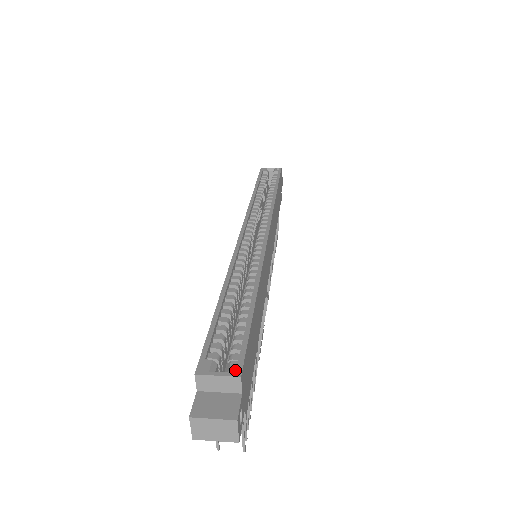
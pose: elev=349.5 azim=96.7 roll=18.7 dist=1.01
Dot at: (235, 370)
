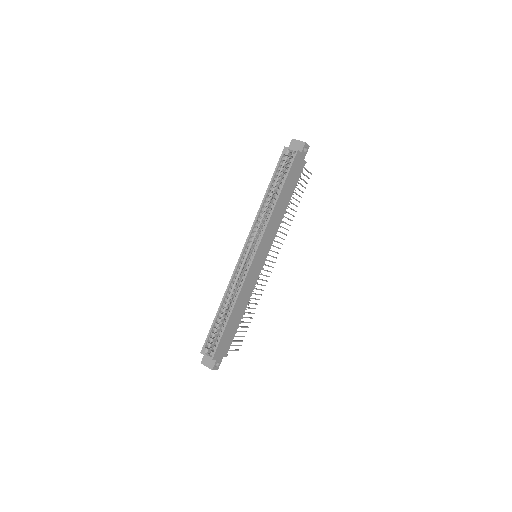
Dot at: (213, 354)
